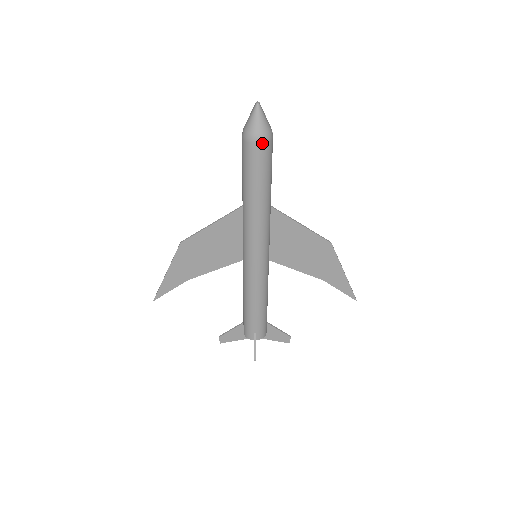
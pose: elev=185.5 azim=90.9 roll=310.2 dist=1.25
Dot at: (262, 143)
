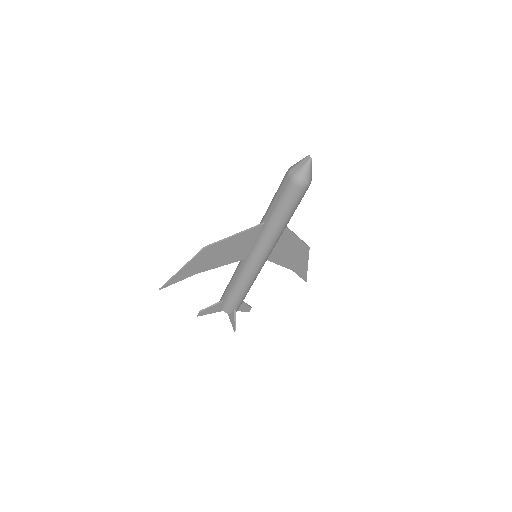
Dot at: (306, 188)
